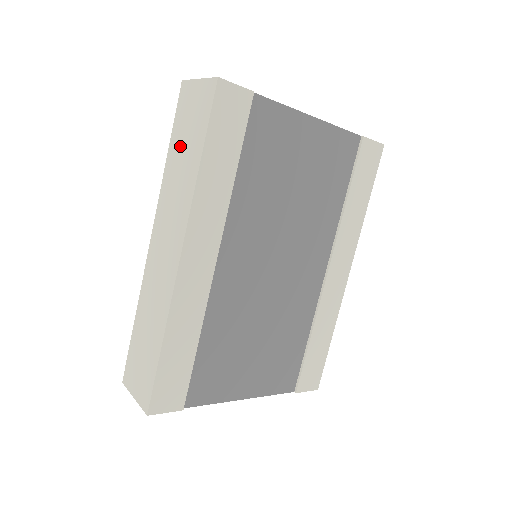
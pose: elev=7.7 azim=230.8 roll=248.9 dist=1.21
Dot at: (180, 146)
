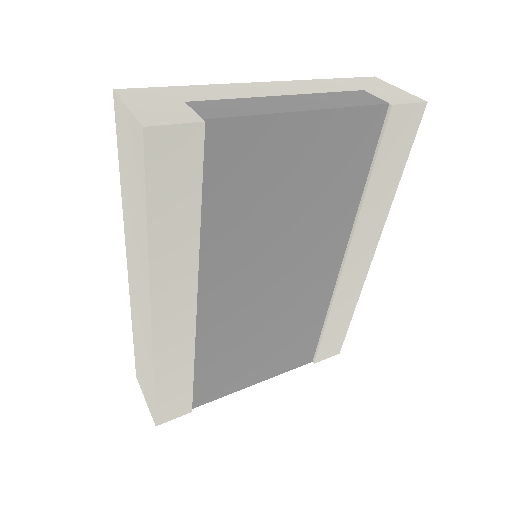
Dot at: (128, 186)
